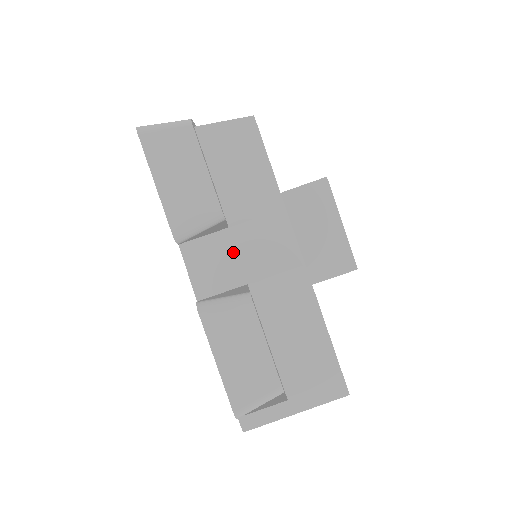
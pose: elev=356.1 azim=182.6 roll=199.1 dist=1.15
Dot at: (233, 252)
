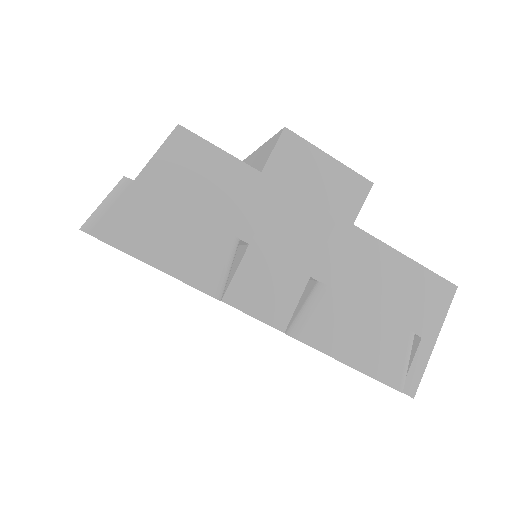
Dot at: (273, 262)
